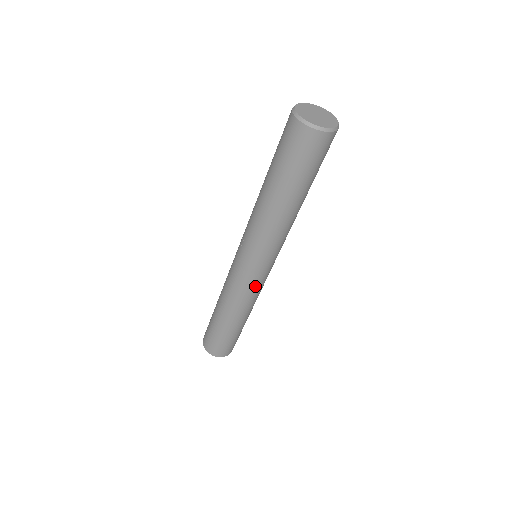
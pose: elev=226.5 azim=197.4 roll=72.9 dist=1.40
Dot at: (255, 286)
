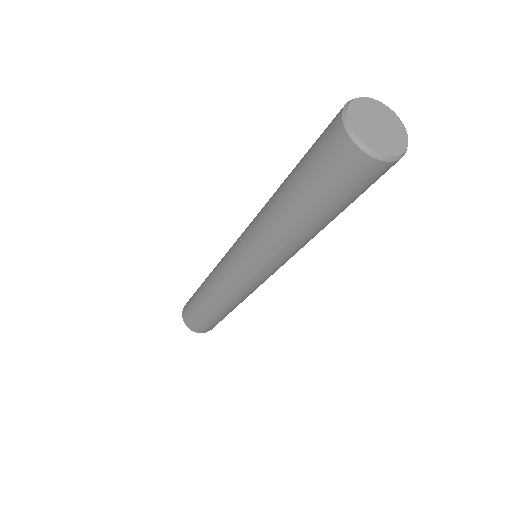
Dot at: (249, 289)
